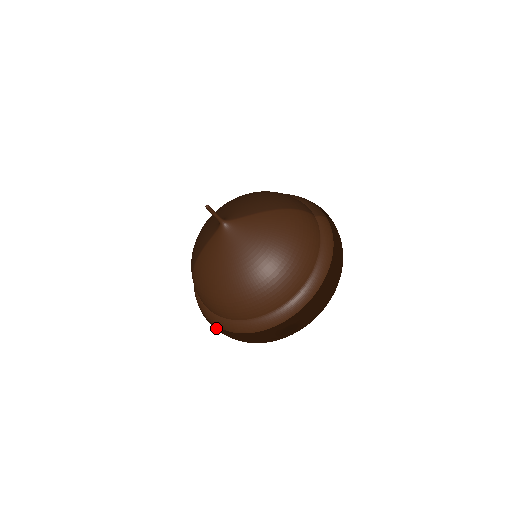
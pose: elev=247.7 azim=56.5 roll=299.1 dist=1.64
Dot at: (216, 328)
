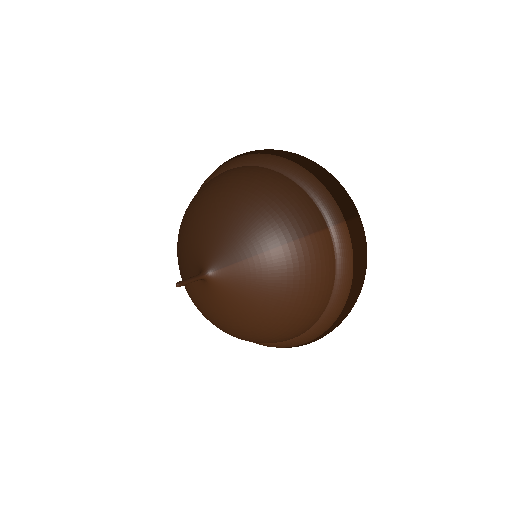
Dot at: occluded
